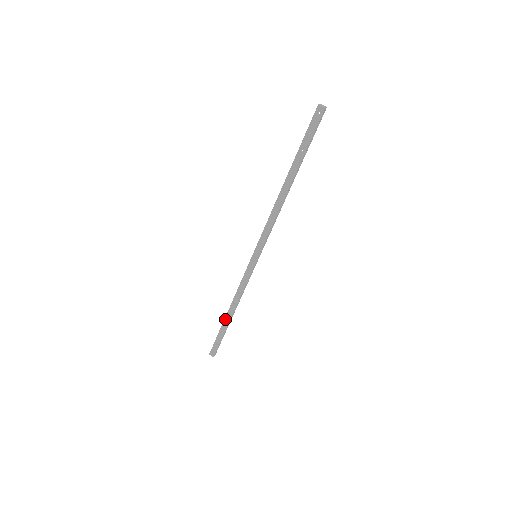
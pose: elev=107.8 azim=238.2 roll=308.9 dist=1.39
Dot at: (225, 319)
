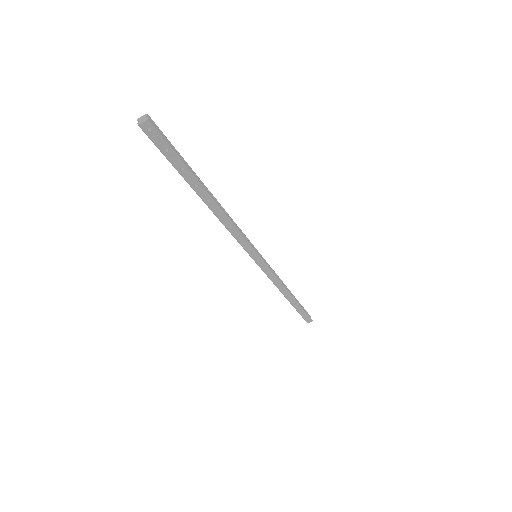
Dot at: (290, 302)
